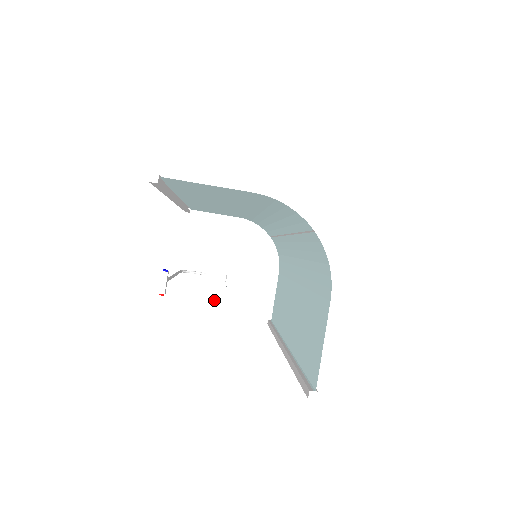
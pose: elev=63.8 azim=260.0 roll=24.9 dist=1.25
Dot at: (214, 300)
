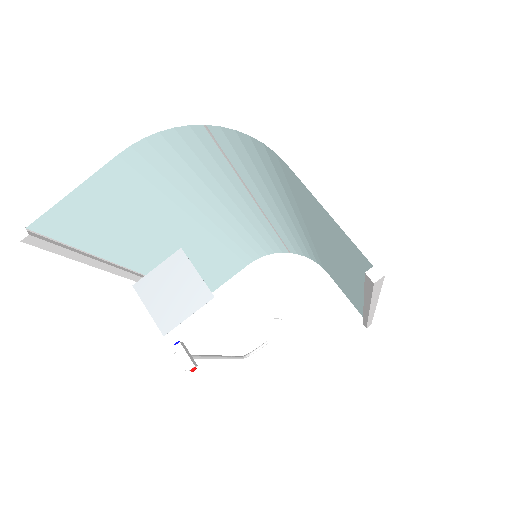
Dot at: (168, 283)
